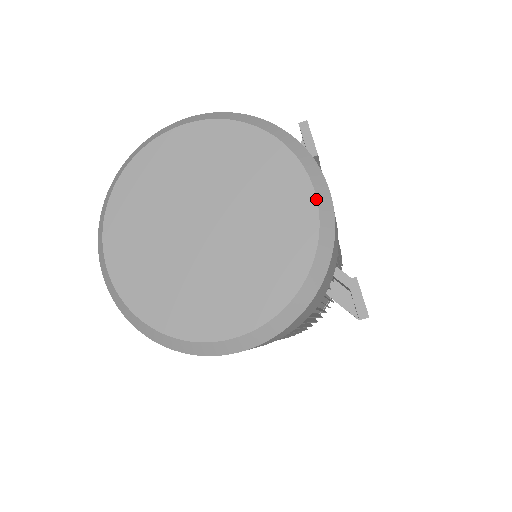
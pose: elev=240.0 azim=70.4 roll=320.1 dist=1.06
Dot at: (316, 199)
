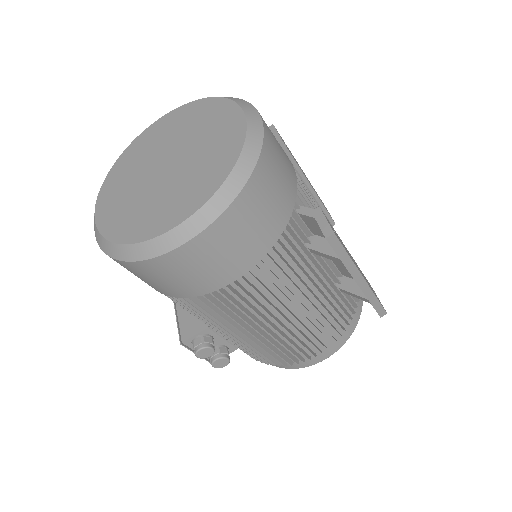
Dot at: (244, 115)
